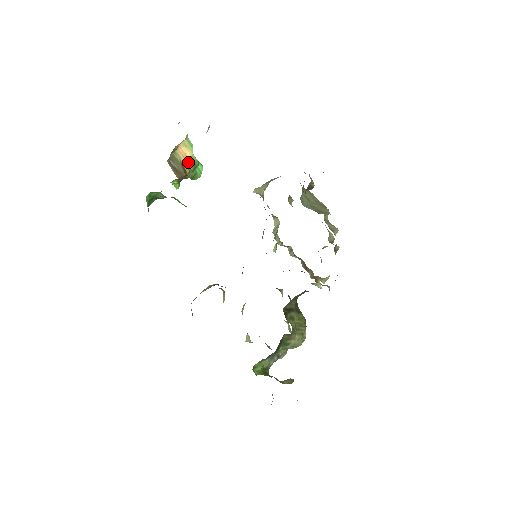
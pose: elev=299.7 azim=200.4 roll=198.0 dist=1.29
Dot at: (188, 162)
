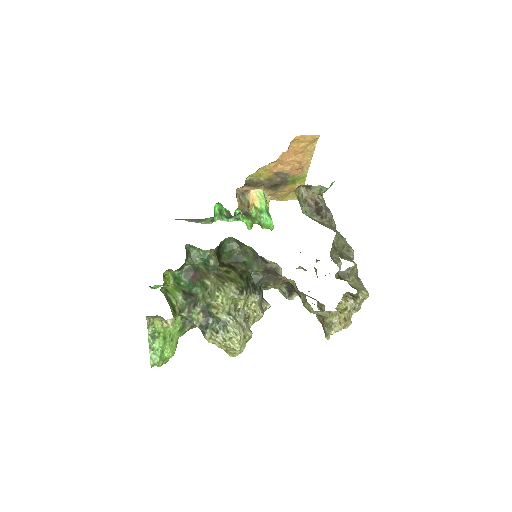
Dot at: (257, 207)
